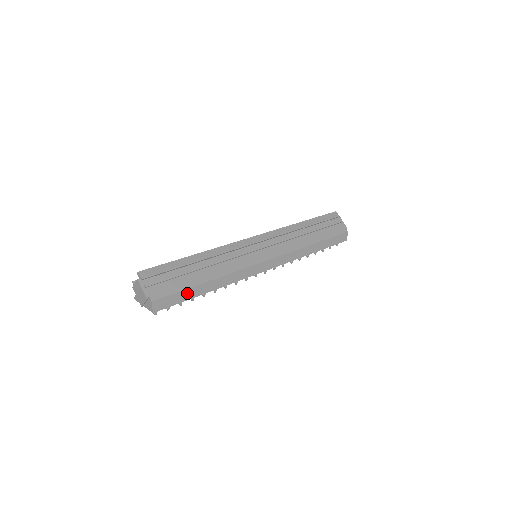
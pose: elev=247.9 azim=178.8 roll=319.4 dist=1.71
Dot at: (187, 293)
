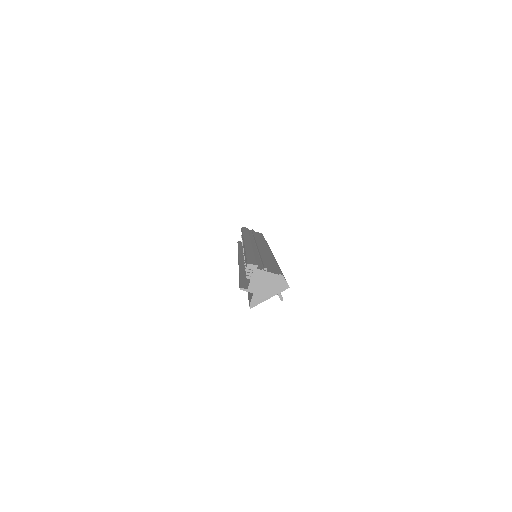
Dot at: occluded
